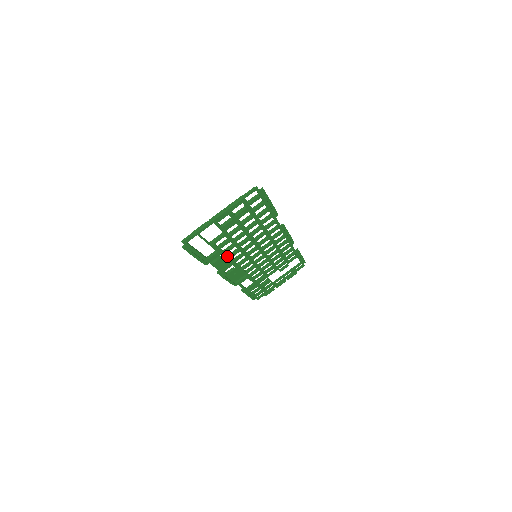
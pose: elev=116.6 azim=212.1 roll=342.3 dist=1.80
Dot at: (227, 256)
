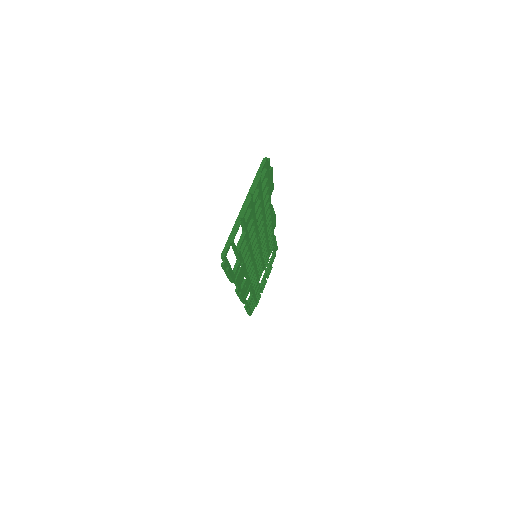
Dot at: (243, 264)
